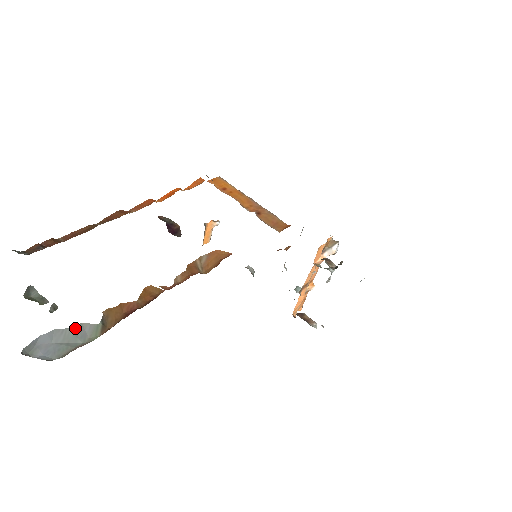
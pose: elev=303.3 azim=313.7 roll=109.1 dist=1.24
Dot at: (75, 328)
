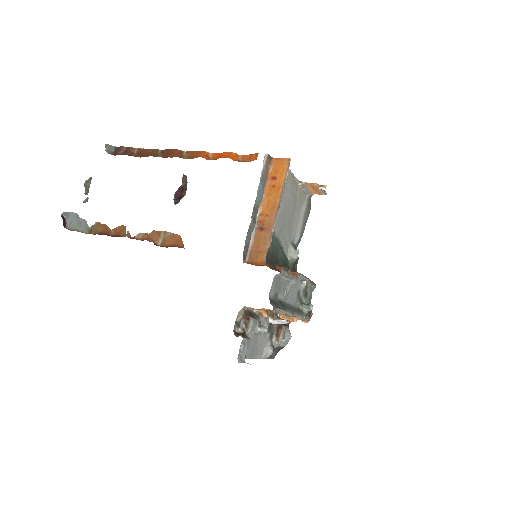
Dot at: (82, 220)
